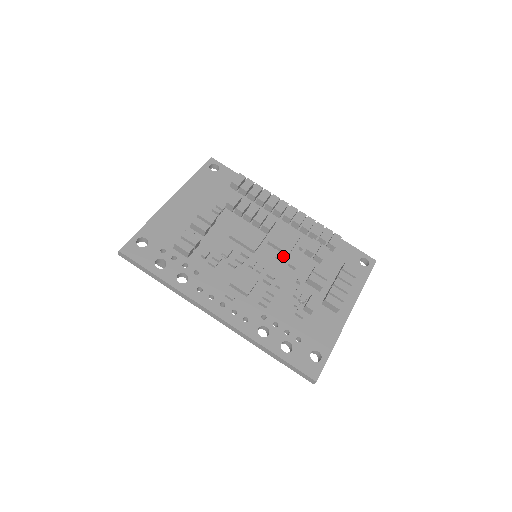
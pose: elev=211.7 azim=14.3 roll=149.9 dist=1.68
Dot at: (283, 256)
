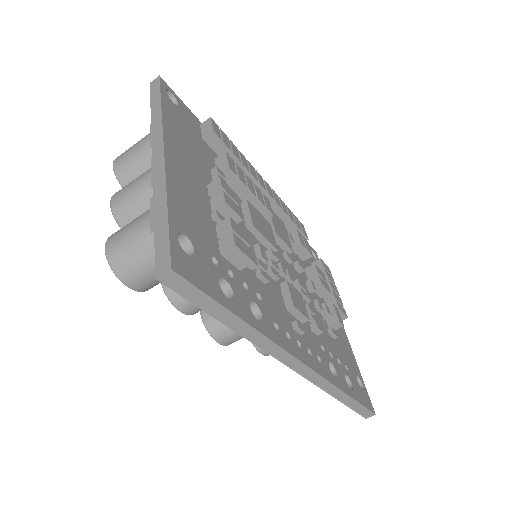
Dot at: occluded
